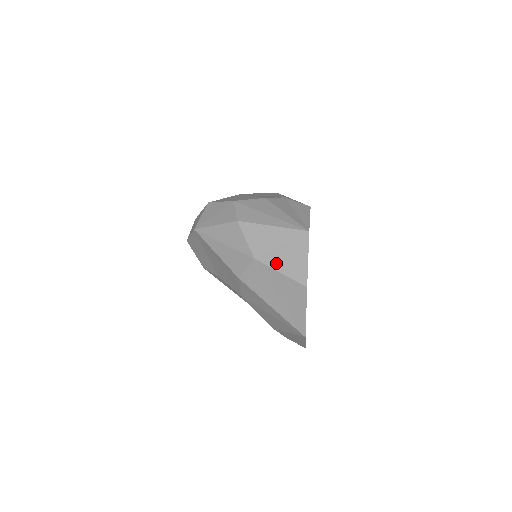
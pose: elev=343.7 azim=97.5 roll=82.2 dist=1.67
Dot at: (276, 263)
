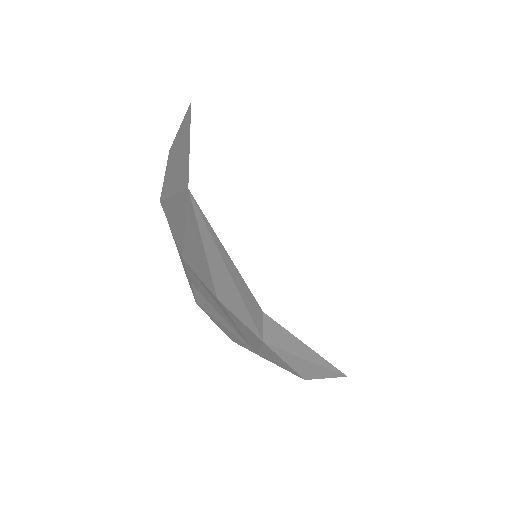
Dot at: occluded
